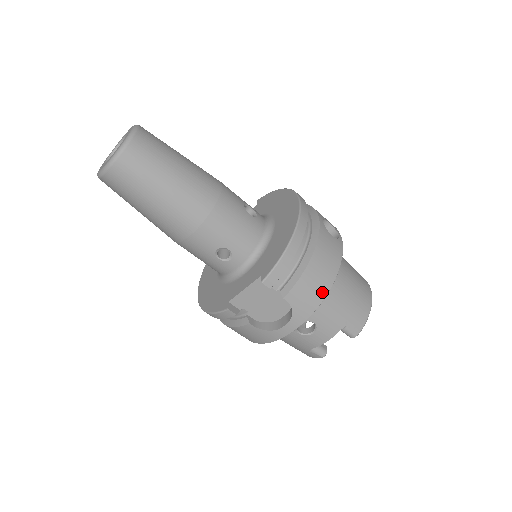
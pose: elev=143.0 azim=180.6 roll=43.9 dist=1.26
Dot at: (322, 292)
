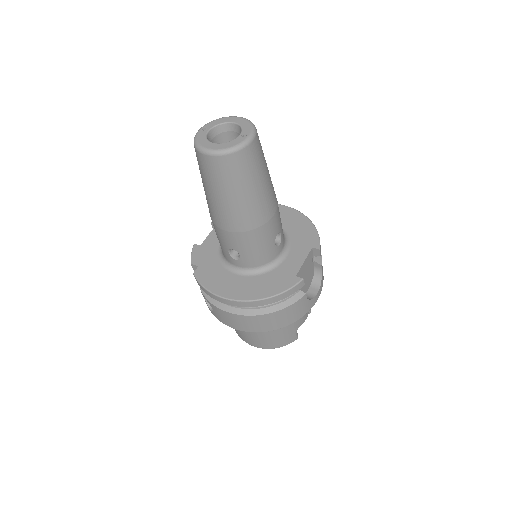
Dot at: occluded
